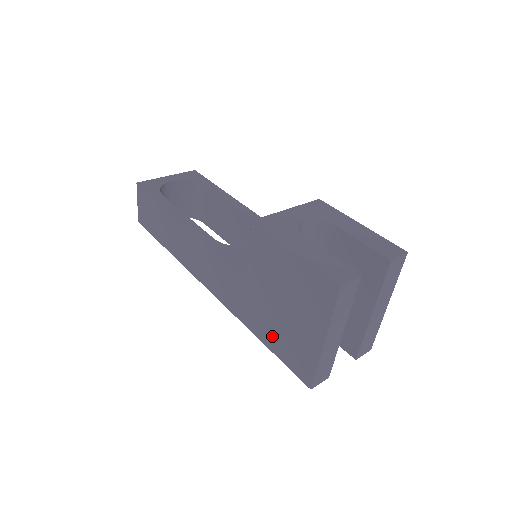
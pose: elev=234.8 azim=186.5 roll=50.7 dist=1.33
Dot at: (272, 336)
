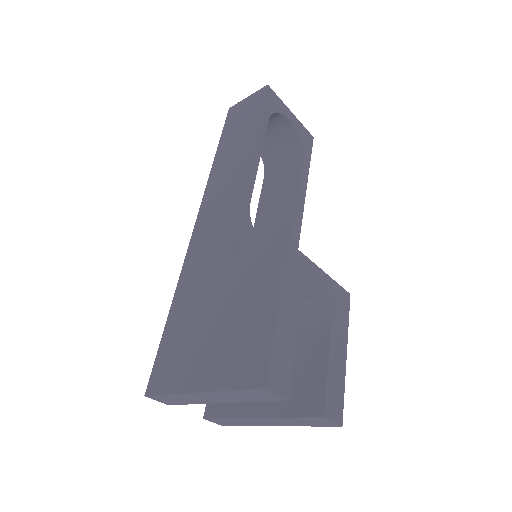
Dot at: (179, 323)
